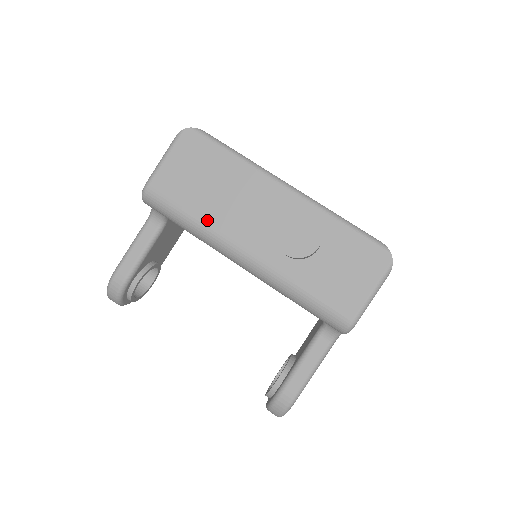
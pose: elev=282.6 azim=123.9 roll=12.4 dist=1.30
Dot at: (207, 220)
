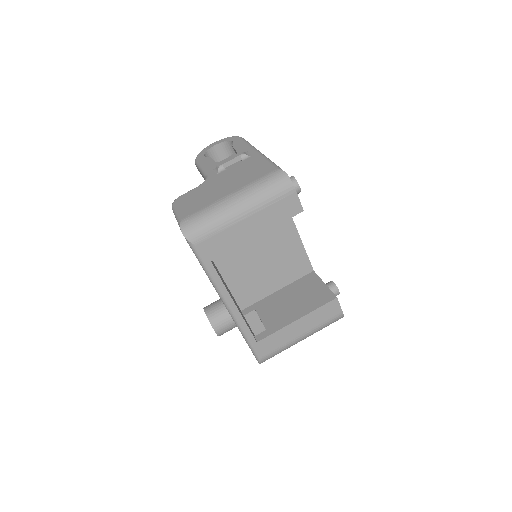
Dot at: occluded
